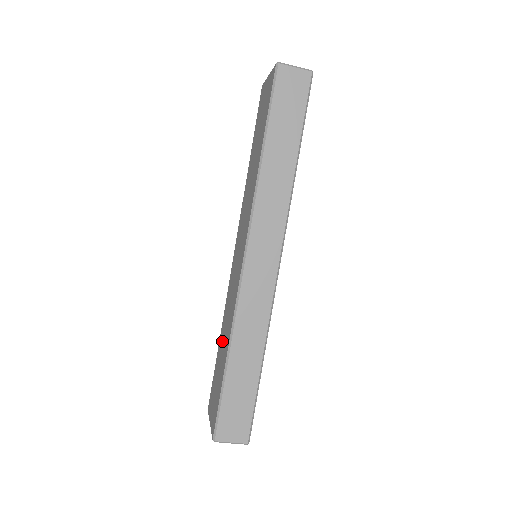
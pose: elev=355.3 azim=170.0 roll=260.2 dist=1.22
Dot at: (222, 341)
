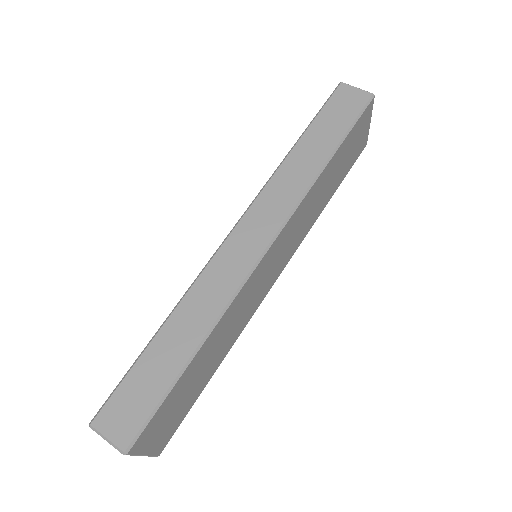
Dot at: occluded
